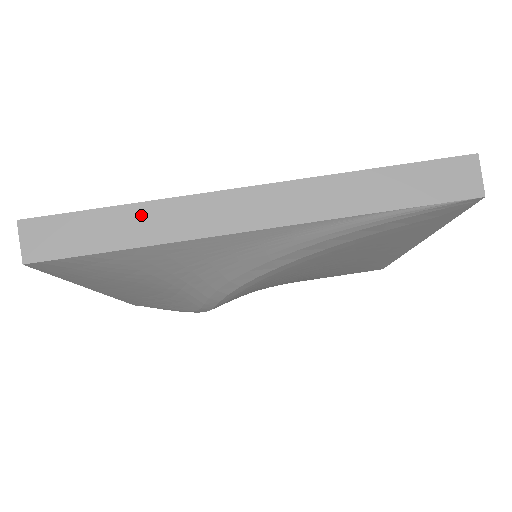
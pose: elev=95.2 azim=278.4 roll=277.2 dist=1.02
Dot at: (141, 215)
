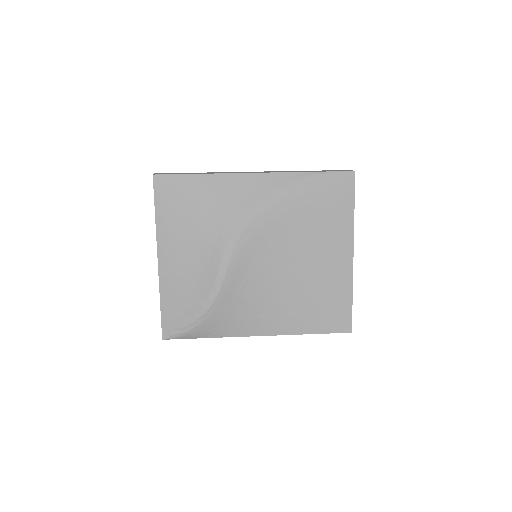
Dot at: occluded
